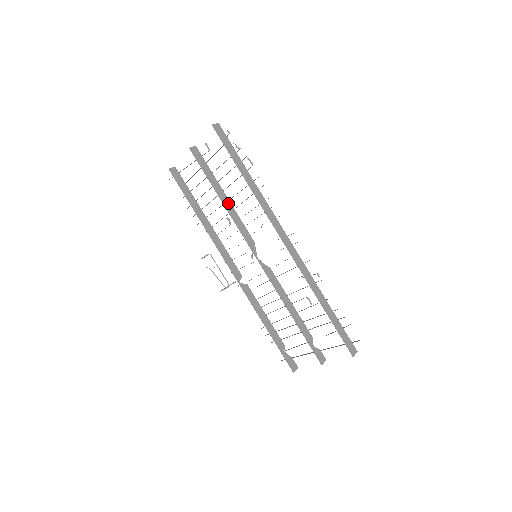
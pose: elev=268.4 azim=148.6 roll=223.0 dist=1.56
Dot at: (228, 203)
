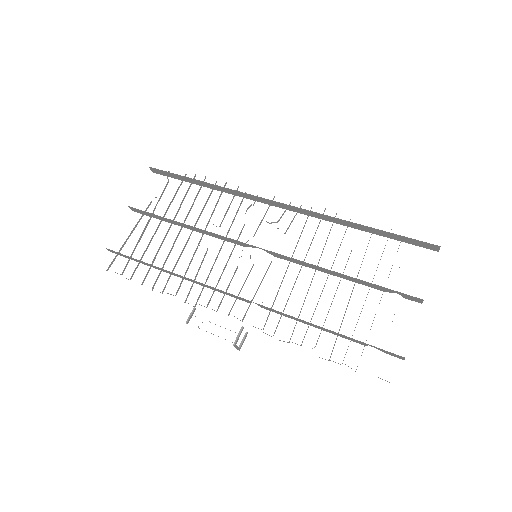
Dot at: occluded
